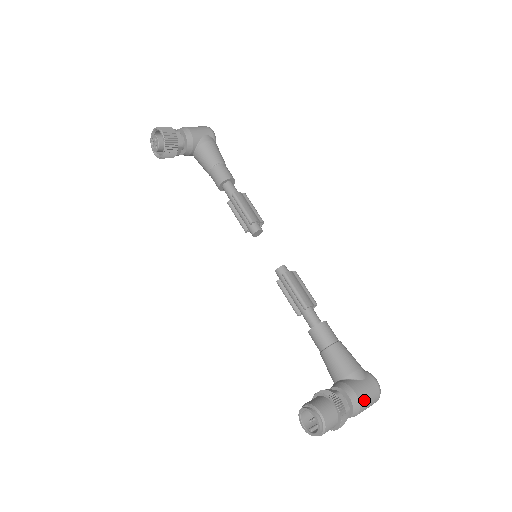
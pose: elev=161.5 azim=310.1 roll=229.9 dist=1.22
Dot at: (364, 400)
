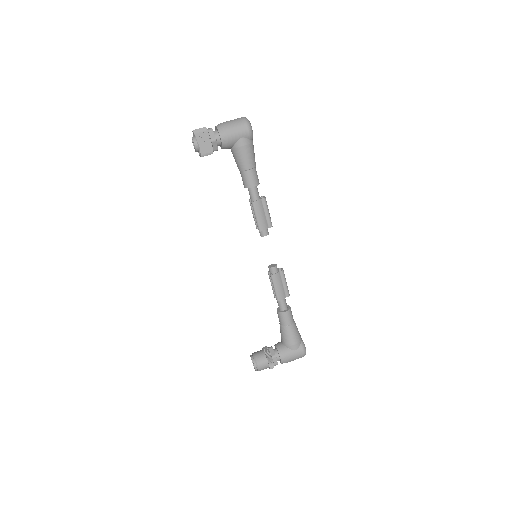
Dot at: (290, 361)
